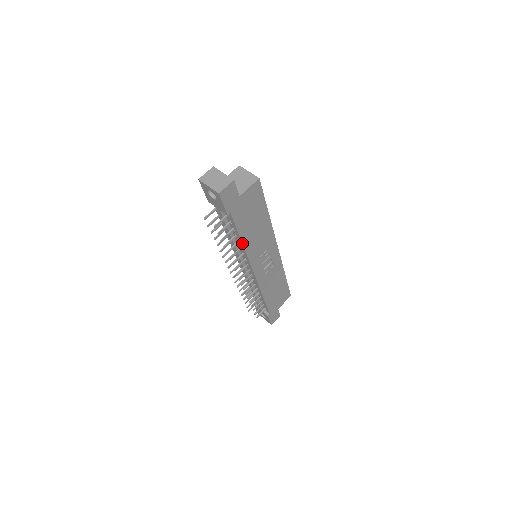
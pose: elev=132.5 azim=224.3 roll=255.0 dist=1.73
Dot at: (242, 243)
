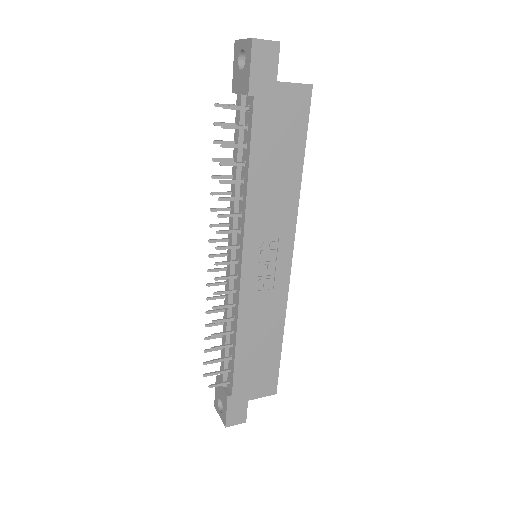
Dot at: (248, 179)
